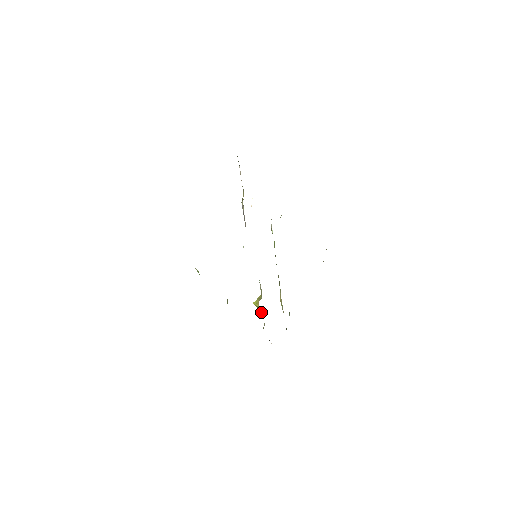
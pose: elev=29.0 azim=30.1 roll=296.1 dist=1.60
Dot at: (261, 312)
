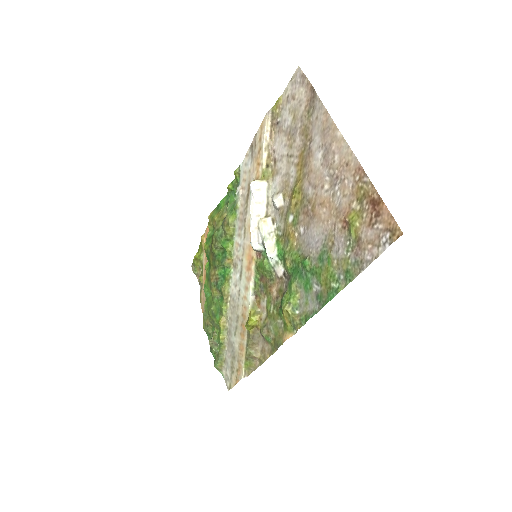
Dot at: (251, 334)
